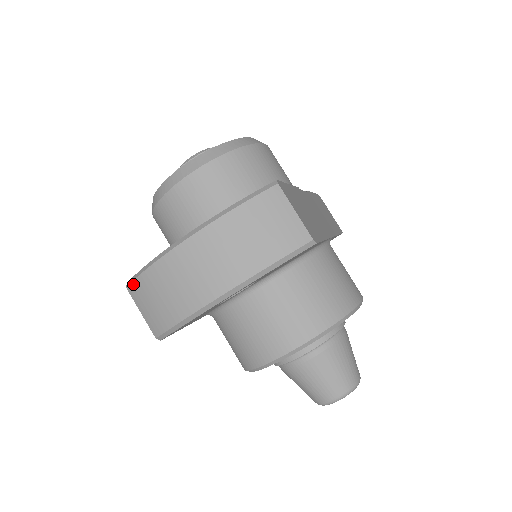
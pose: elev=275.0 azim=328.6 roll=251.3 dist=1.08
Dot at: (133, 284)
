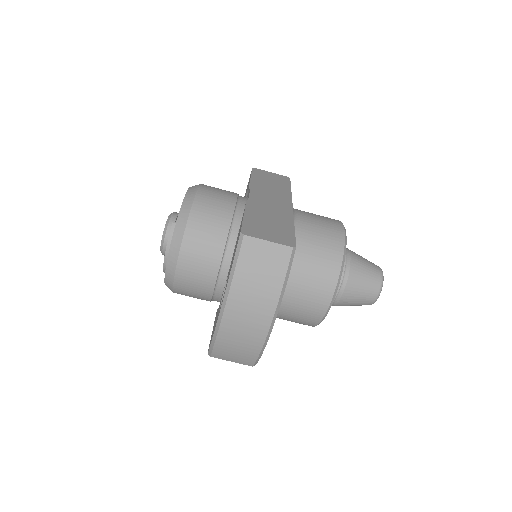
Dot at: (213, 353)
